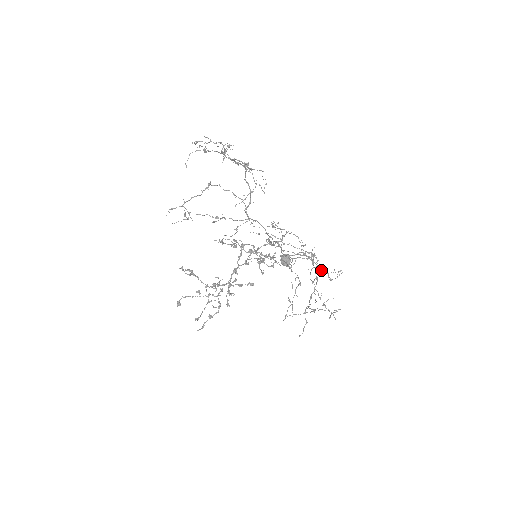
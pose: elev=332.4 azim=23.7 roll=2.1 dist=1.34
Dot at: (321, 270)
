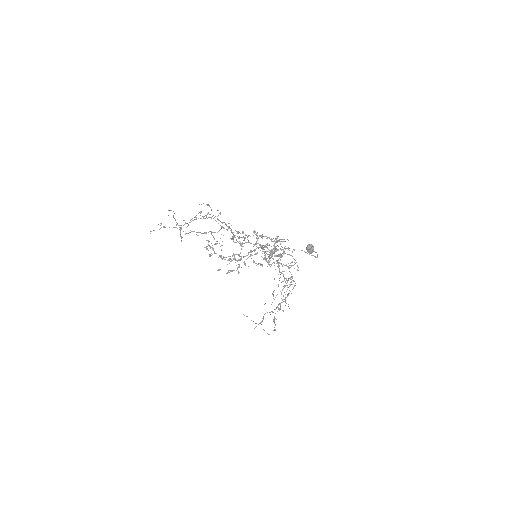
Dot at: occluded
